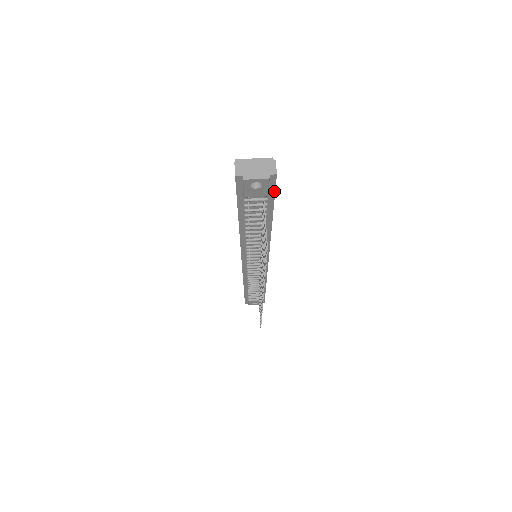
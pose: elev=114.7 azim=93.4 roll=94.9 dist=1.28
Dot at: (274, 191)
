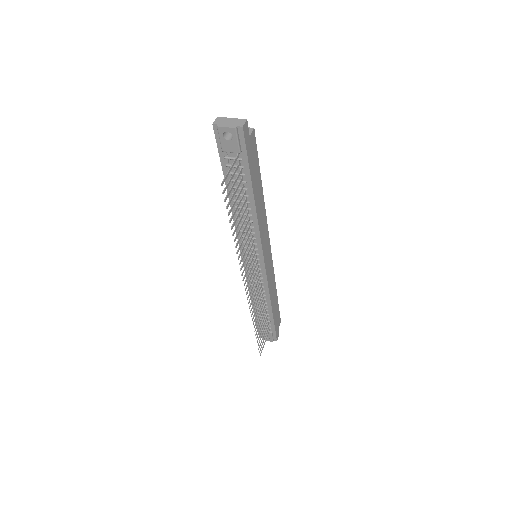
Dot at: (246, 150)
